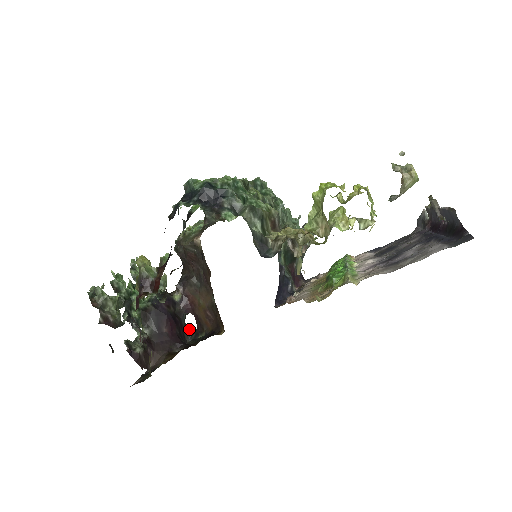
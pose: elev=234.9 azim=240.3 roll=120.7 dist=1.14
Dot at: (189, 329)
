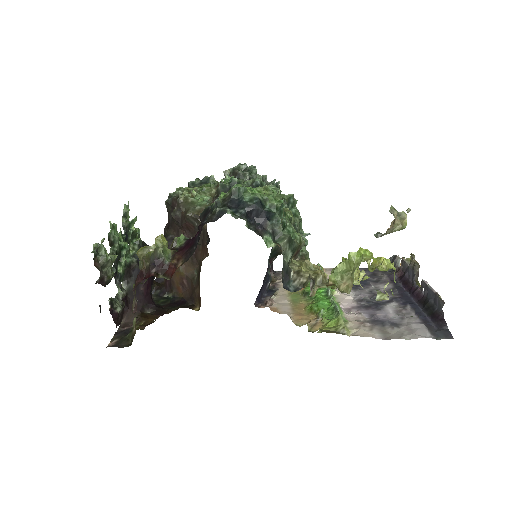
Dot at: (154, 282)
